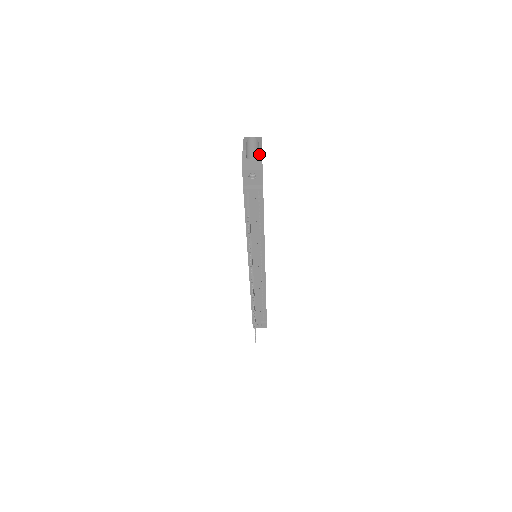
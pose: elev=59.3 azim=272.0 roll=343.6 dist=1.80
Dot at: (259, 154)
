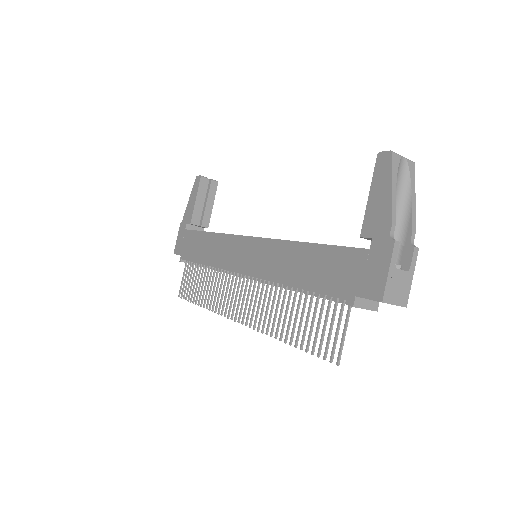
Dot at: (414, 259)
